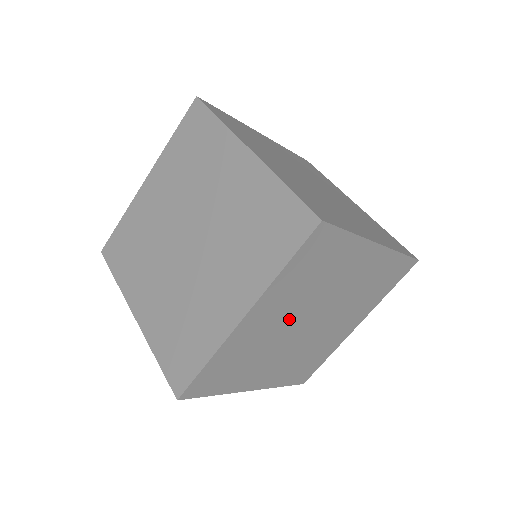
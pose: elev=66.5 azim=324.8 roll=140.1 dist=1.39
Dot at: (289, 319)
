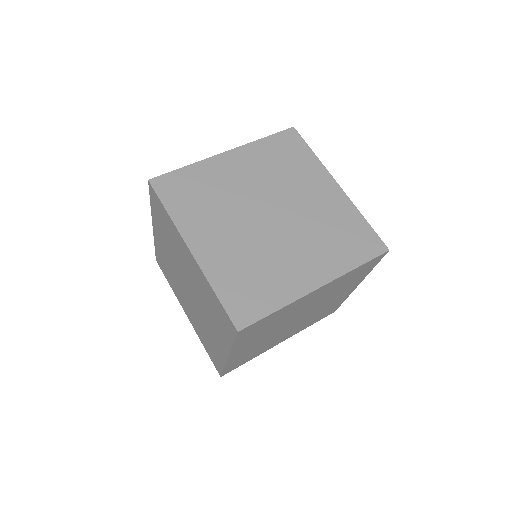
Dot at: (272, 333)
